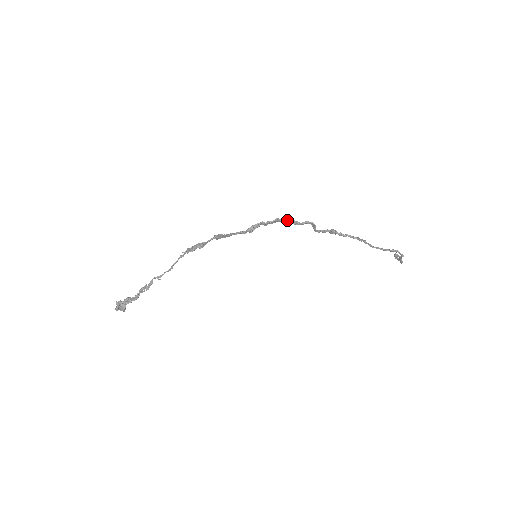
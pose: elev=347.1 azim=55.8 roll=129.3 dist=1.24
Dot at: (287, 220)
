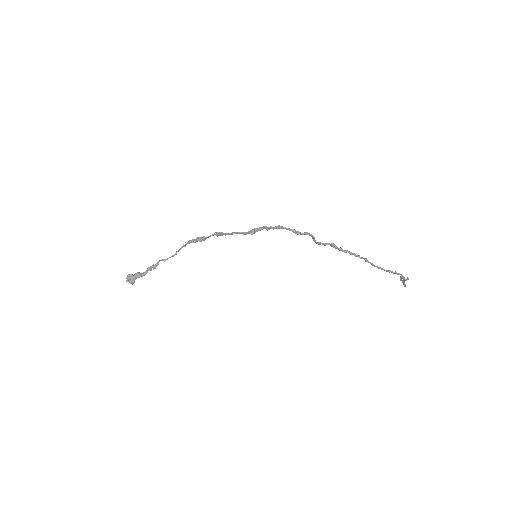
Dot at: (288, 228)
